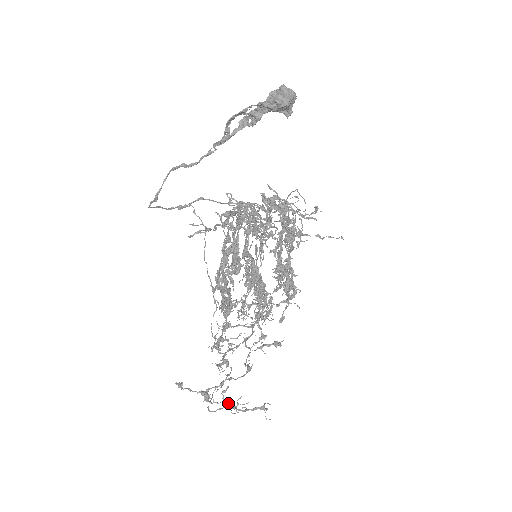
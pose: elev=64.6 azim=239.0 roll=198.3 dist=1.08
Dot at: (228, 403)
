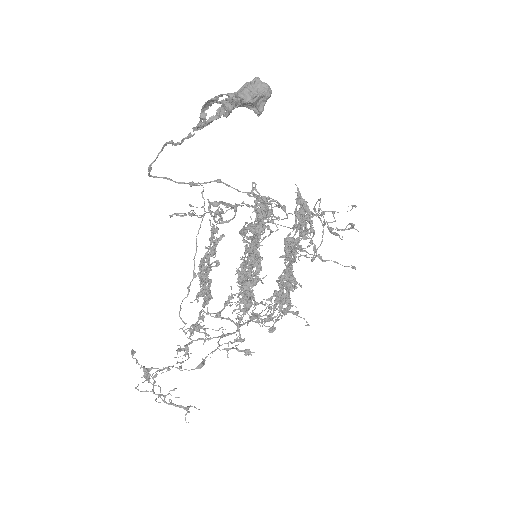
Dot at: (160, 389)
